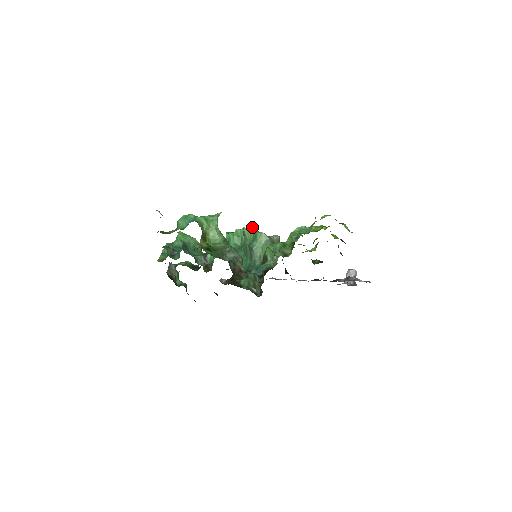
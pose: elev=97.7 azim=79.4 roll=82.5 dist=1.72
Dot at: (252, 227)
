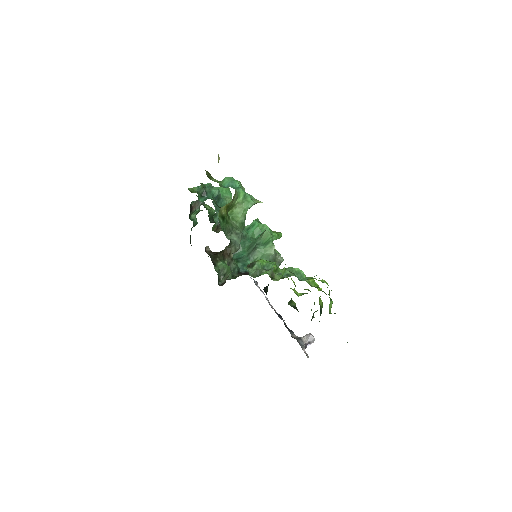
Dot at: (278, 234)
